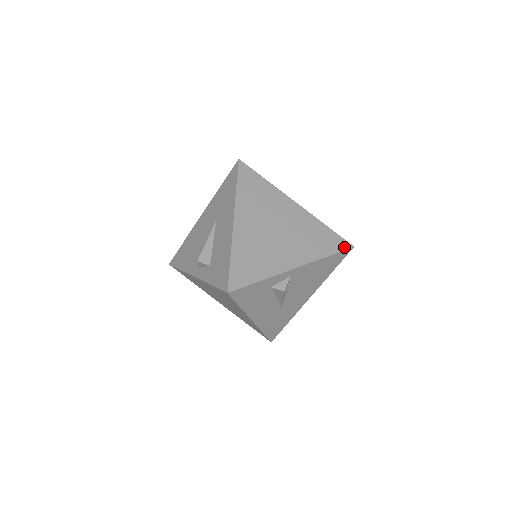
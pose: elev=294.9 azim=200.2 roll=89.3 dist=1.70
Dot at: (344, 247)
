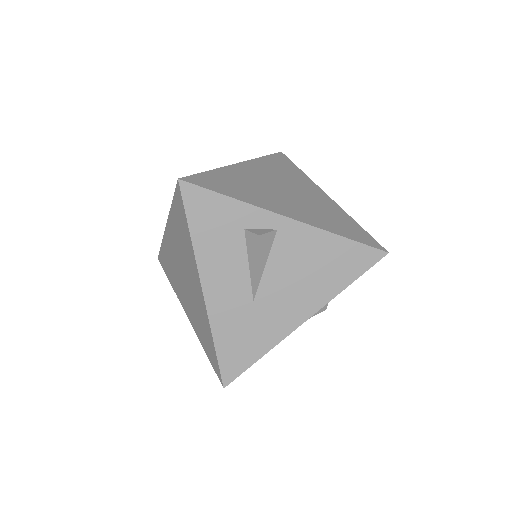
Dot at: (373, 245)
